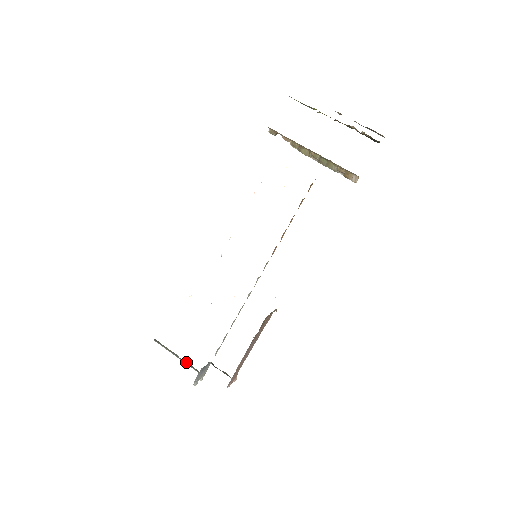
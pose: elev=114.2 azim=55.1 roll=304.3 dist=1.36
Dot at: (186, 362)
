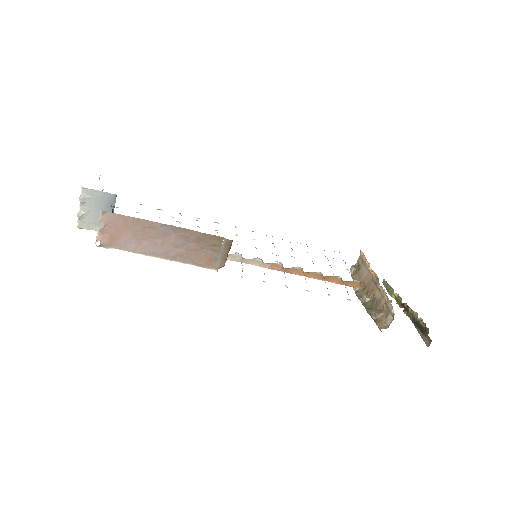
Dot at: occluded
